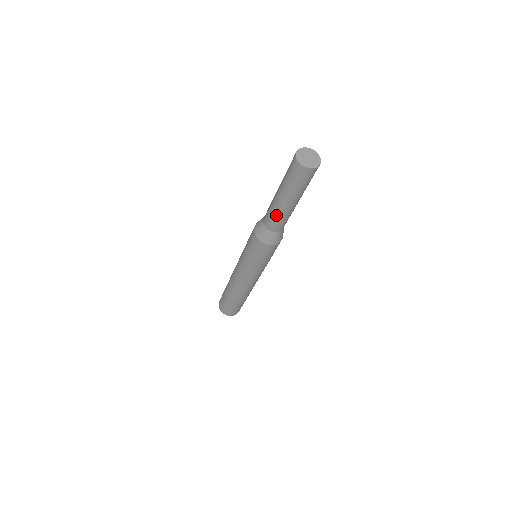
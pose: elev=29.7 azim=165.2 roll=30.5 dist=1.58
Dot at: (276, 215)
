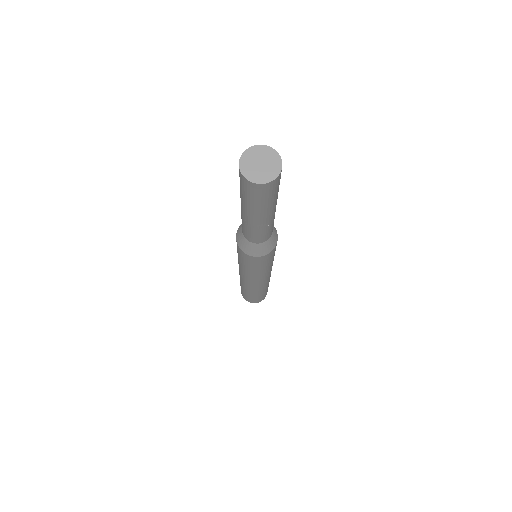
Dot at: (255, 231)
